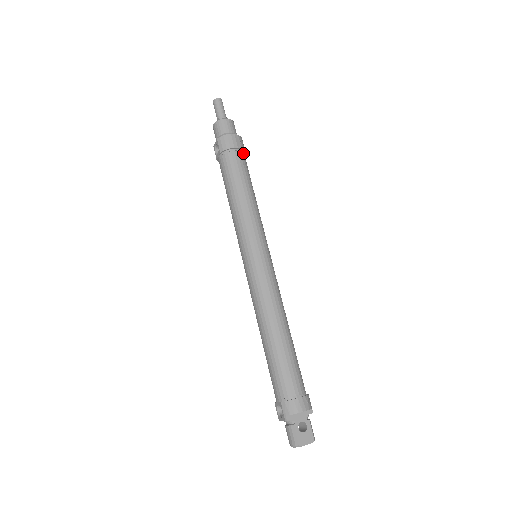
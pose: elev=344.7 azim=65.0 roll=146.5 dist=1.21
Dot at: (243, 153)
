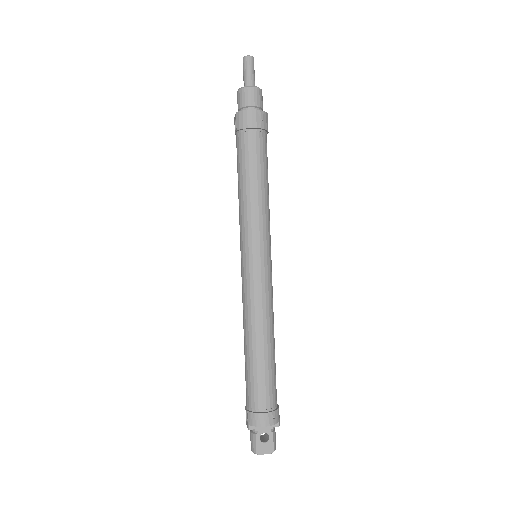
Dot at: (264, 133)
